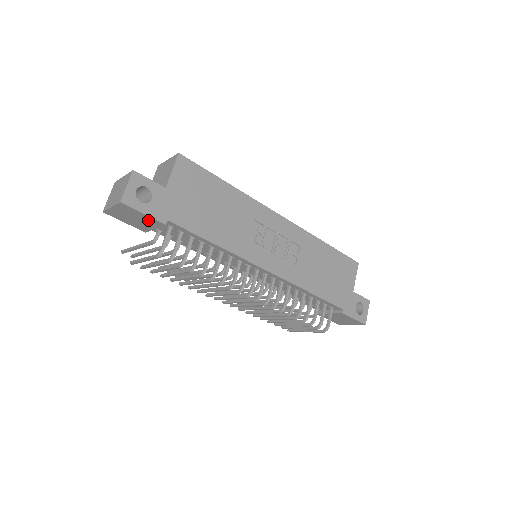
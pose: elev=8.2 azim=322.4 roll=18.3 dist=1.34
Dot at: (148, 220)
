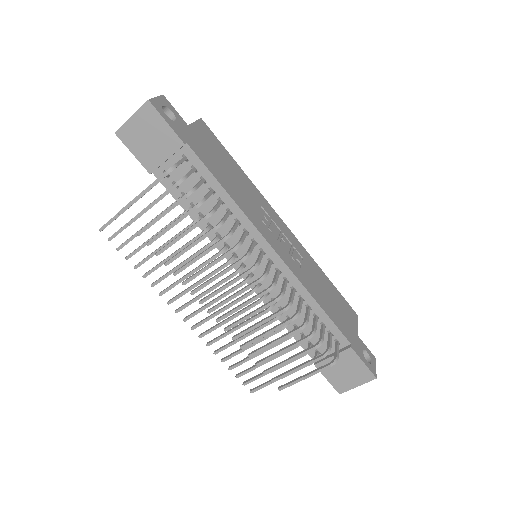
Dot at: (166, 138)
